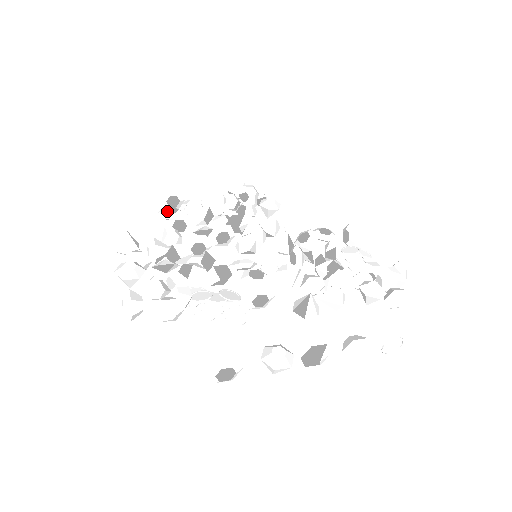
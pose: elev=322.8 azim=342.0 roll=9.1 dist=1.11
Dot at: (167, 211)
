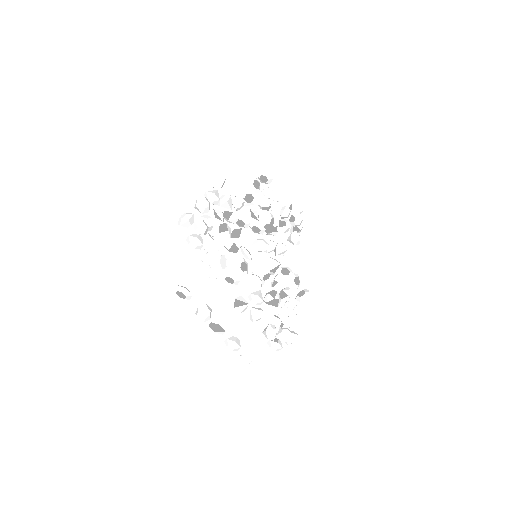
Dot at: (254, 183)
